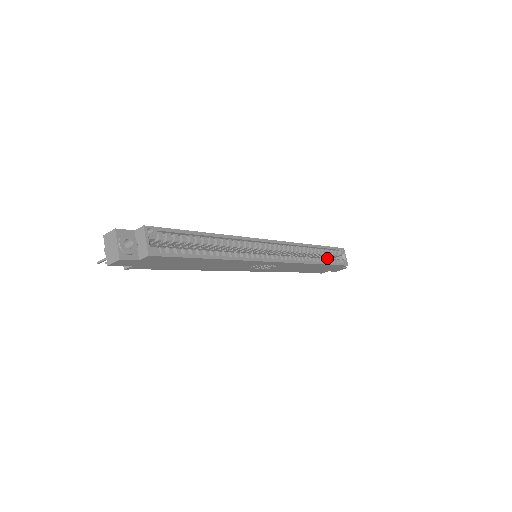
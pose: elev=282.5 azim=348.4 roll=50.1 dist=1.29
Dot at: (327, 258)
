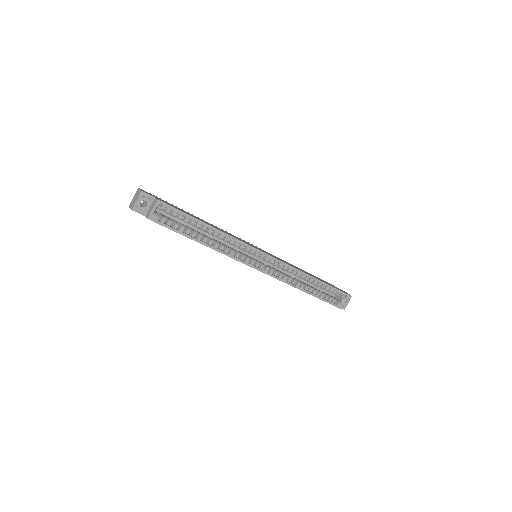
Dot at: occluded
